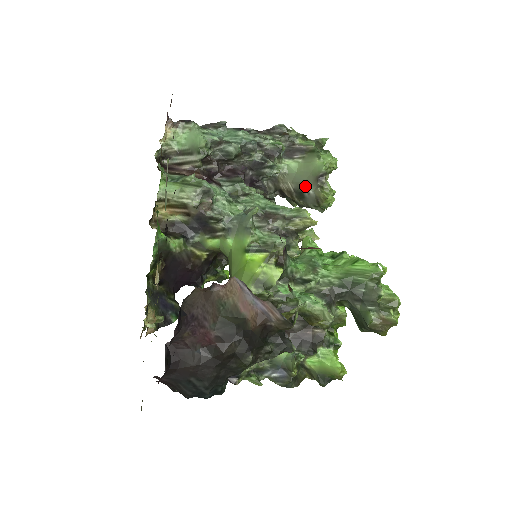
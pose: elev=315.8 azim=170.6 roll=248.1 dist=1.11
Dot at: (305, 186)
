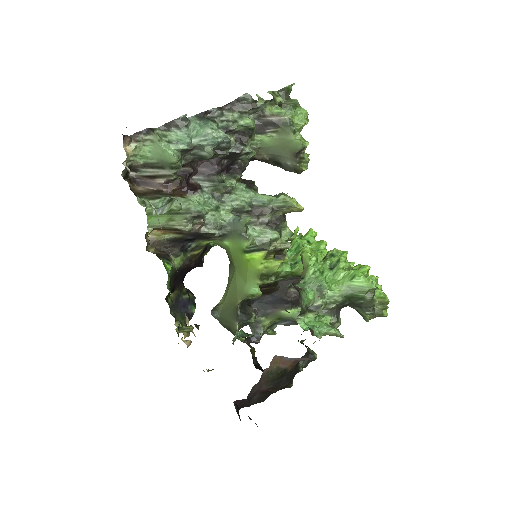
Dot at: (282, 158)
